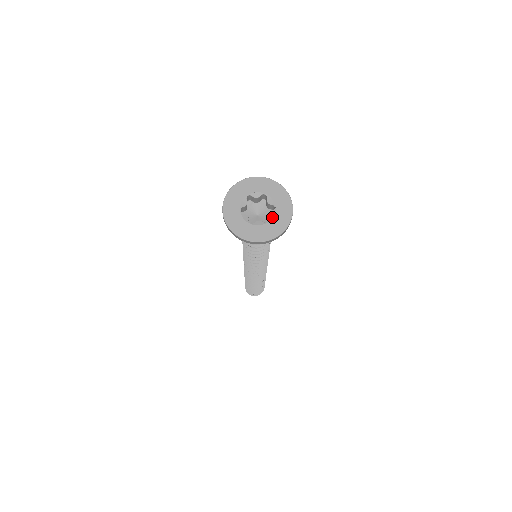
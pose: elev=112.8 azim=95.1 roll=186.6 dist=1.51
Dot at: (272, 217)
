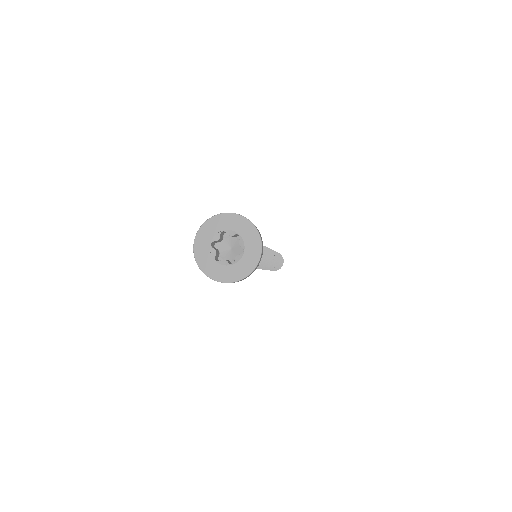
Dot at: (238, 261)
